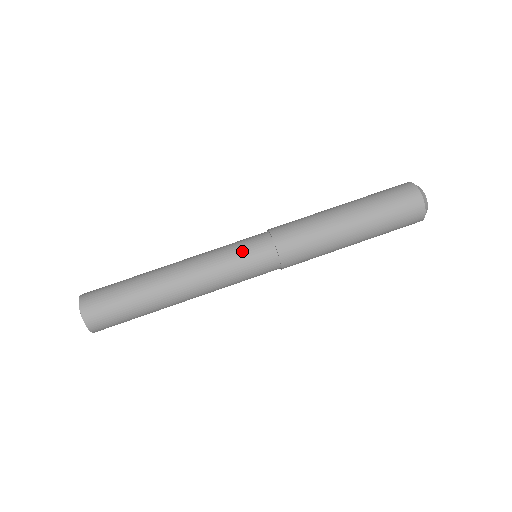
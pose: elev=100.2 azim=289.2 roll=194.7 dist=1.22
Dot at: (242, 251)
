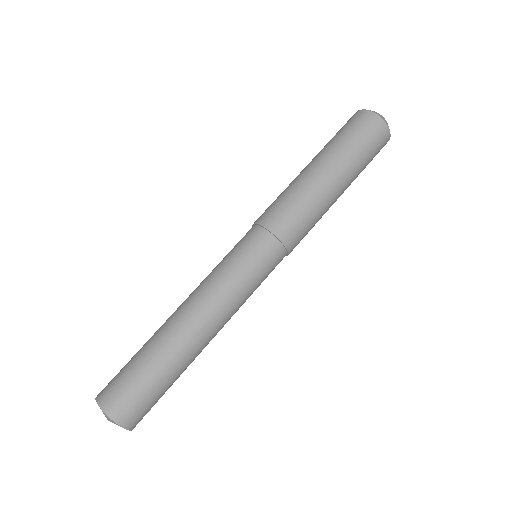
Dot at: (242, 256)
